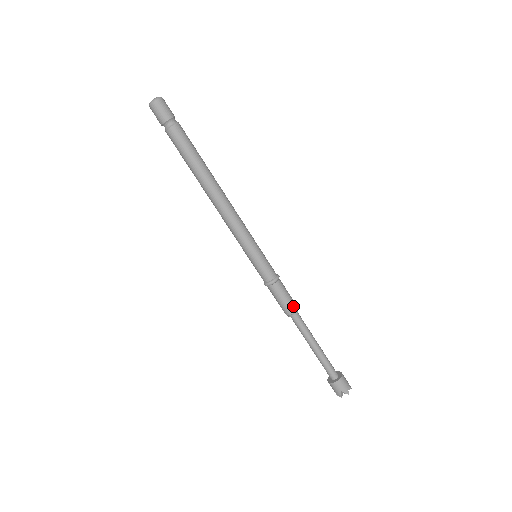
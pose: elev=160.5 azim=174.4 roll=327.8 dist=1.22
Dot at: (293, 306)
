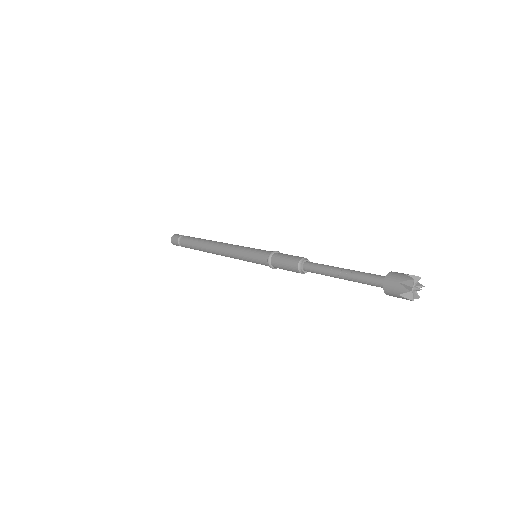
Dot at: (298, 258)
